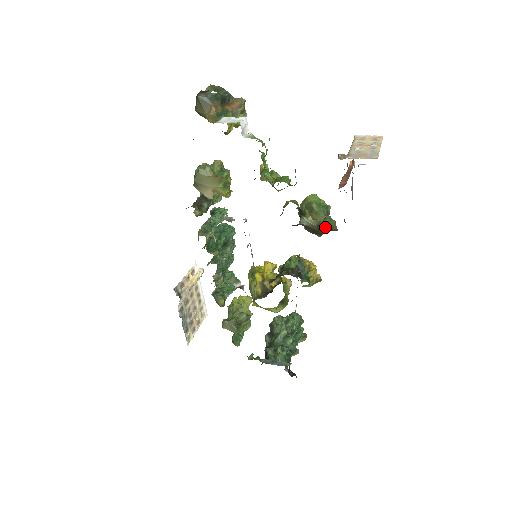
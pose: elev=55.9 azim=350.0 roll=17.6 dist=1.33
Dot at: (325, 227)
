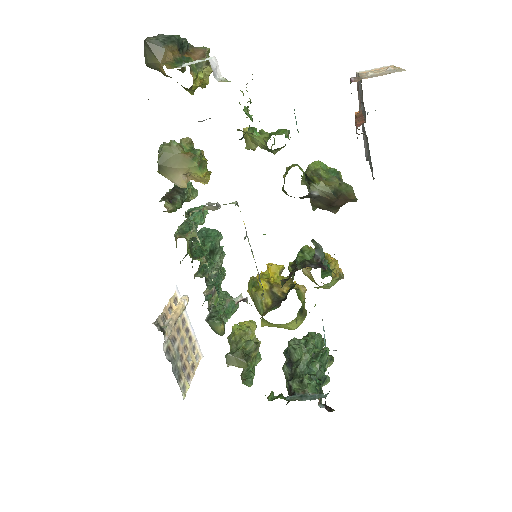
Dot at: (342, 196)
